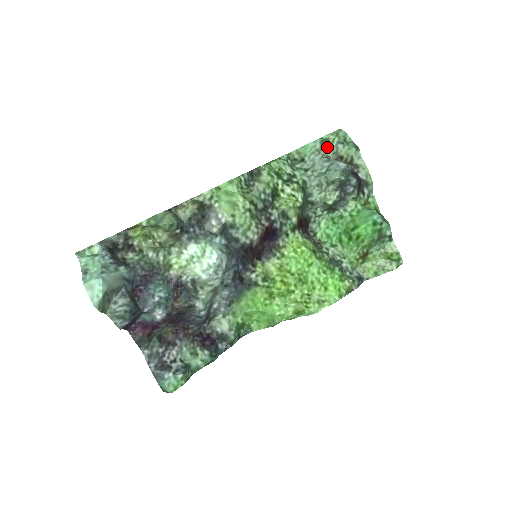
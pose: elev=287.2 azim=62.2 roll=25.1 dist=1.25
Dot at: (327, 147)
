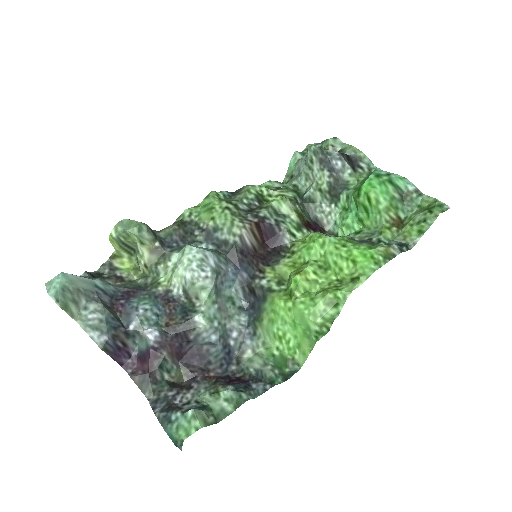
Dot at: occluded
